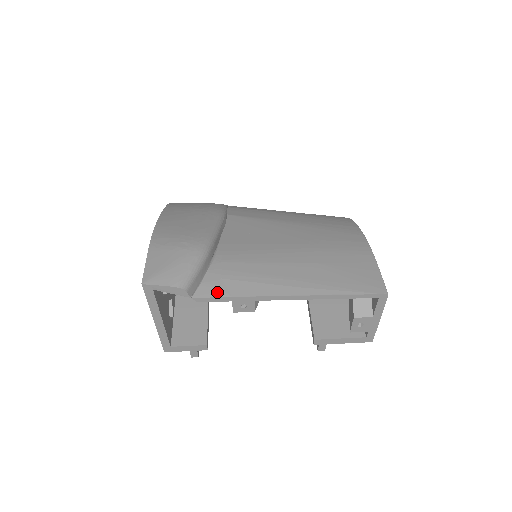
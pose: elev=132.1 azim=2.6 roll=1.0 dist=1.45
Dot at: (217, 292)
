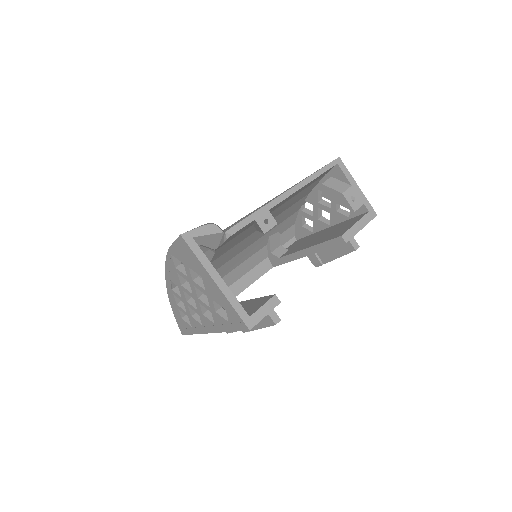
Dot at: (239, 221)
